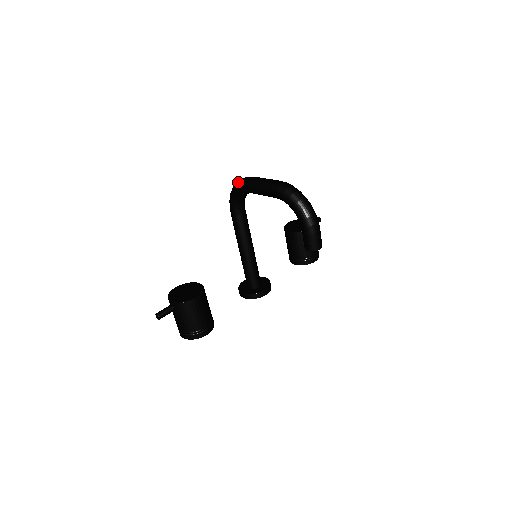
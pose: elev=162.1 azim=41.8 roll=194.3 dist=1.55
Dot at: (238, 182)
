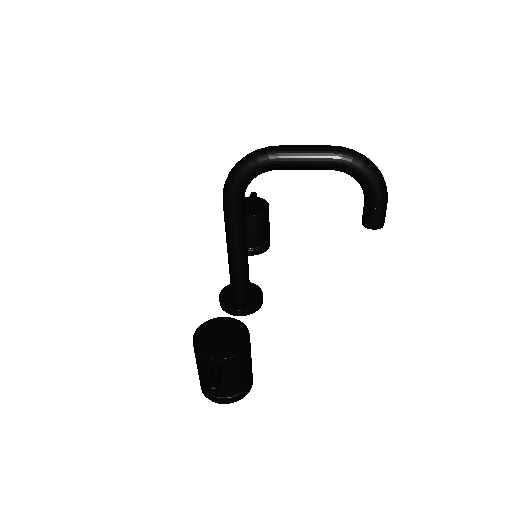
Dot at: (255, 156)
